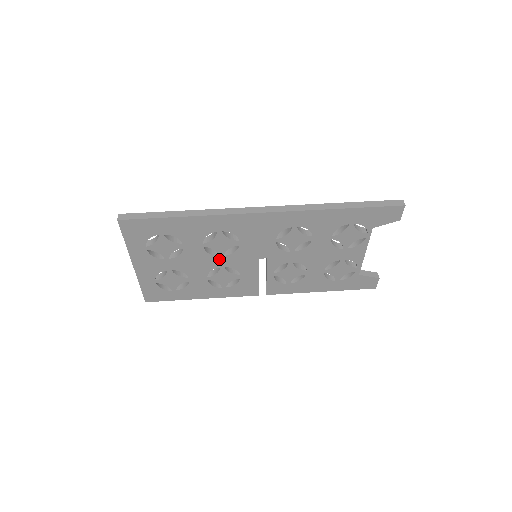
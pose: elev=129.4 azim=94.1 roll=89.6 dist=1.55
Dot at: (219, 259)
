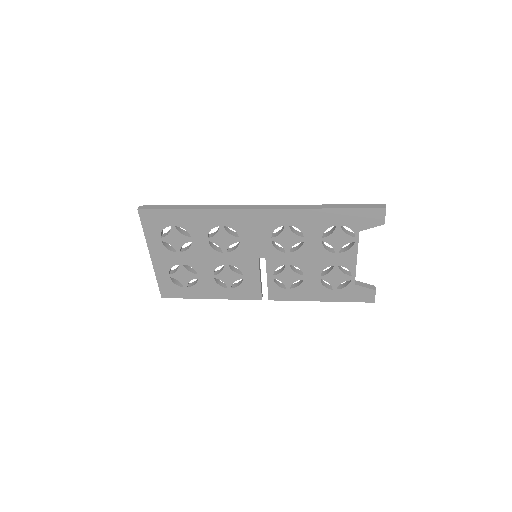
Dot at: (223, 256)
